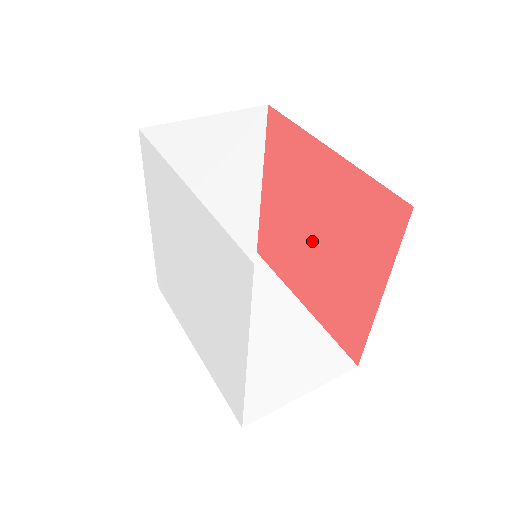
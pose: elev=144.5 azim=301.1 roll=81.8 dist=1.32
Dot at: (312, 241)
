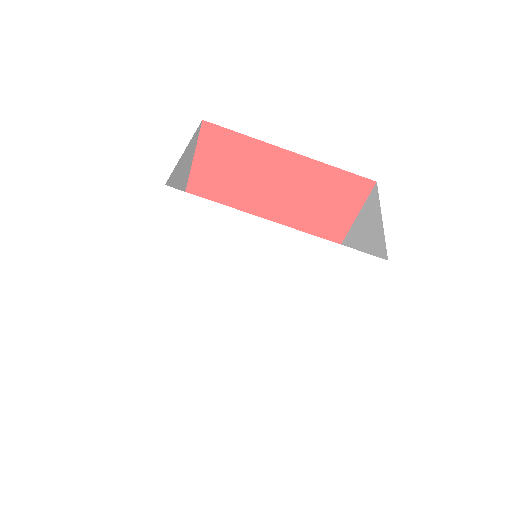
Dot at: occluded
